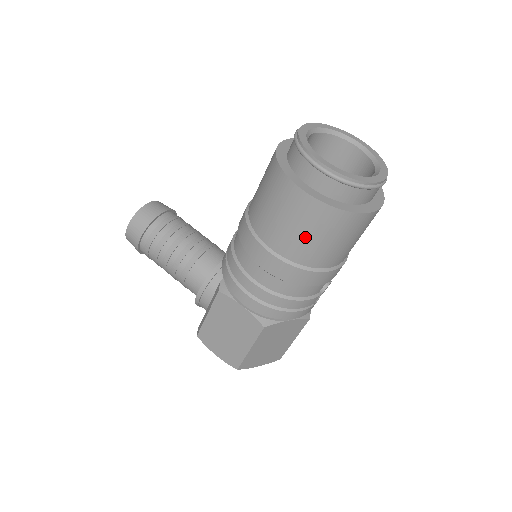
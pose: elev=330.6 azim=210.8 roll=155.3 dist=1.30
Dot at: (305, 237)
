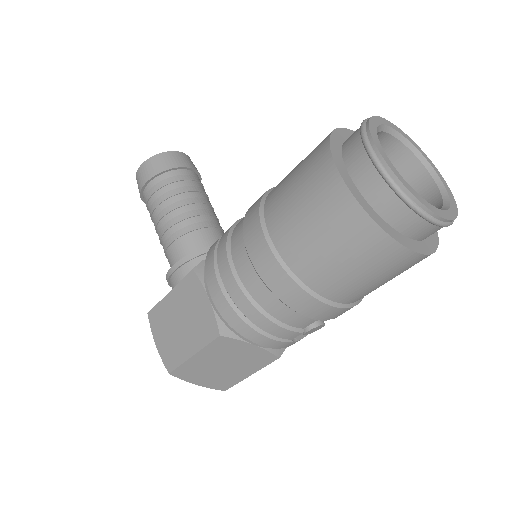
Dot at: (317, 241)
